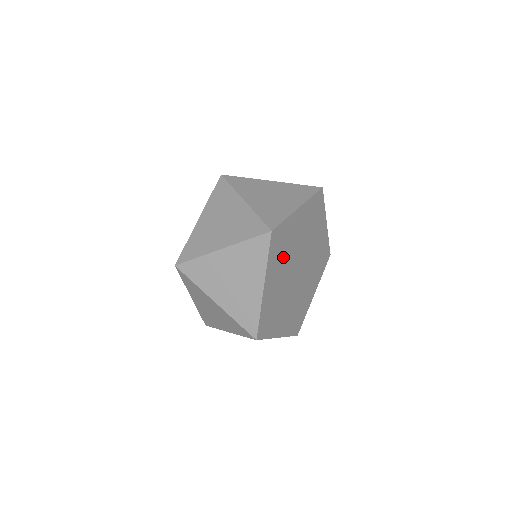
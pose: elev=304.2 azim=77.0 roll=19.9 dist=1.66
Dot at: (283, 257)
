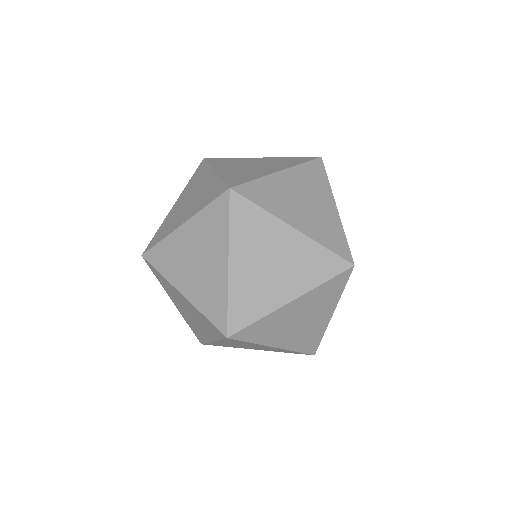
Dot at: occluded
